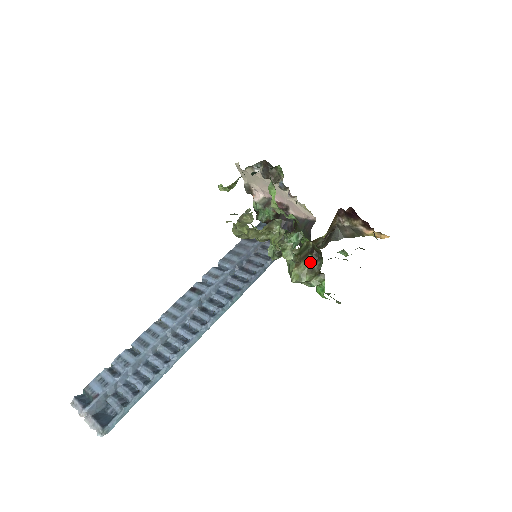
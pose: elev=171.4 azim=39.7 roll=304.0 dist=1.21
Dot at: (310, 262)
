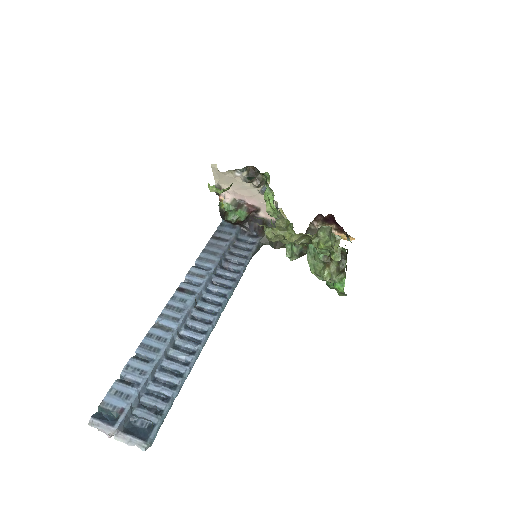
Dot at: (336, 262)
